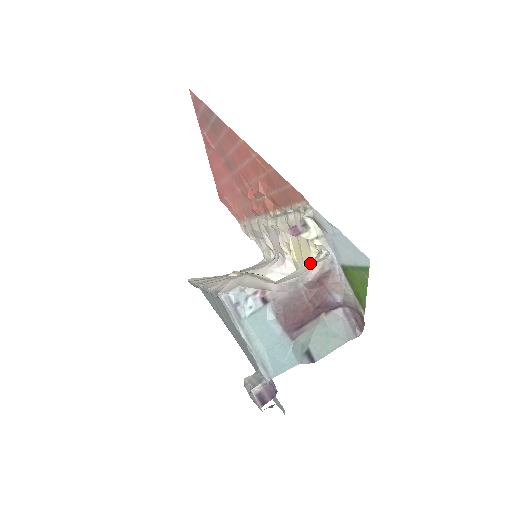
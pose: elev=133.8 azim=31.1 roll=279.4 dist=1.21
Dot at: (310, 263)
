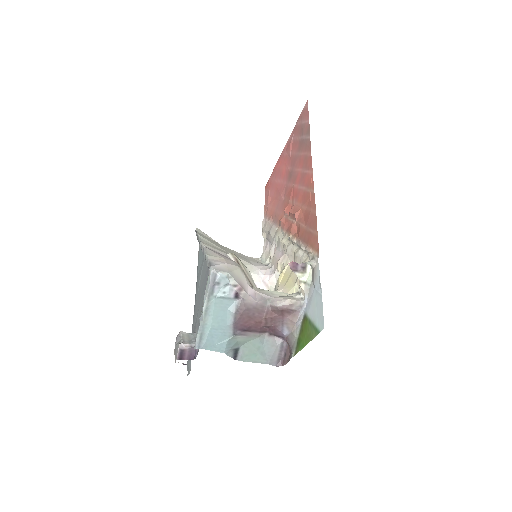
Dot at: (287, 294)
